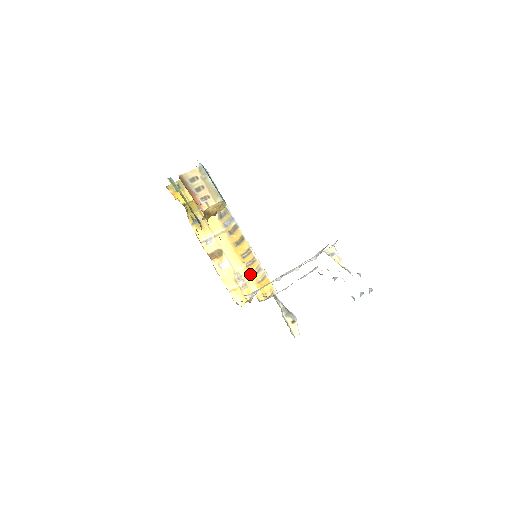
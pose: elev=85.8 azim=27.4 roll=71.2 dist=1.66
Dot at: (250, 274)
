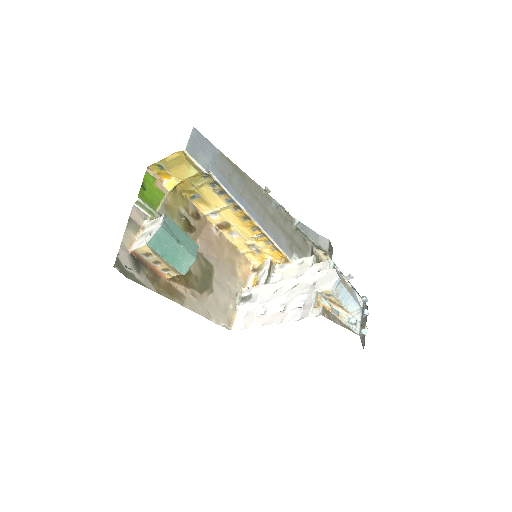
Dot at: (263, 244)
